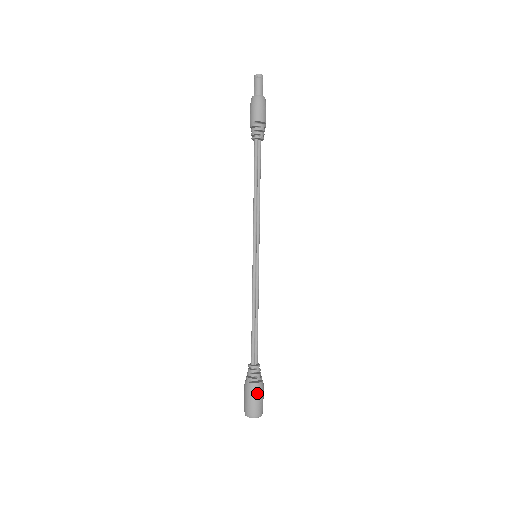
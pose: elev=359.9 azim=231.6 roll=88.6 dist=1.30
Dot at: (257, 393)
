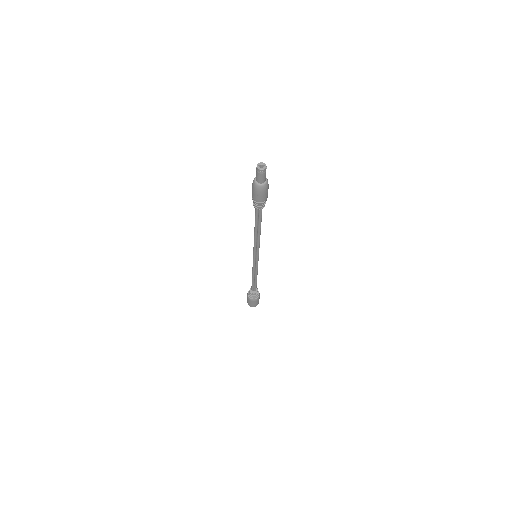
Dot at: (252, 302)
